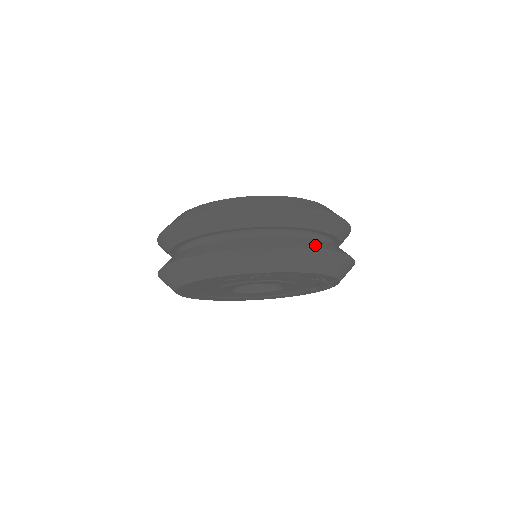
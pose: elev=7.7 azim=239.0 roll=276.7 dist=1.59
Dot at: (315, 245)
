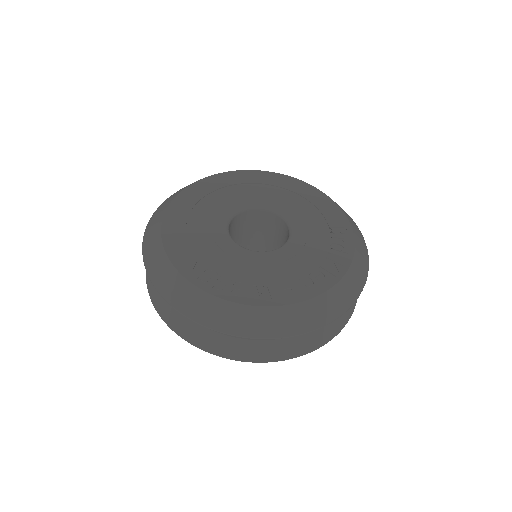
Dot at: (273, 355)
